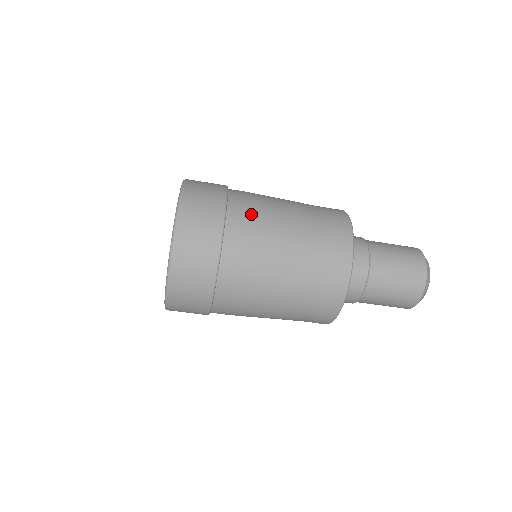
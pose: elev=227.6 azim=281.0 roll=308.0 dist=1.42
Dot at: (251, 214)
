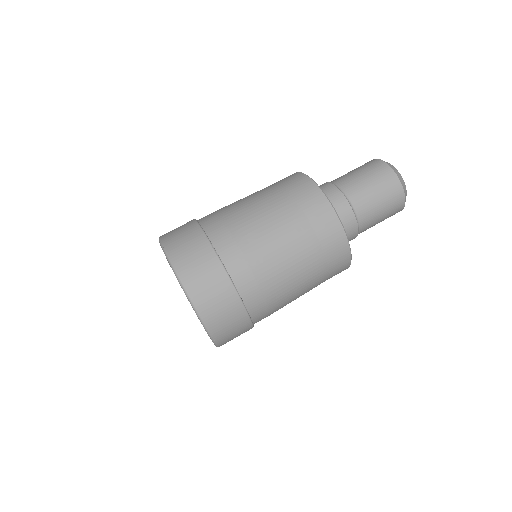
Dot at: occluded
